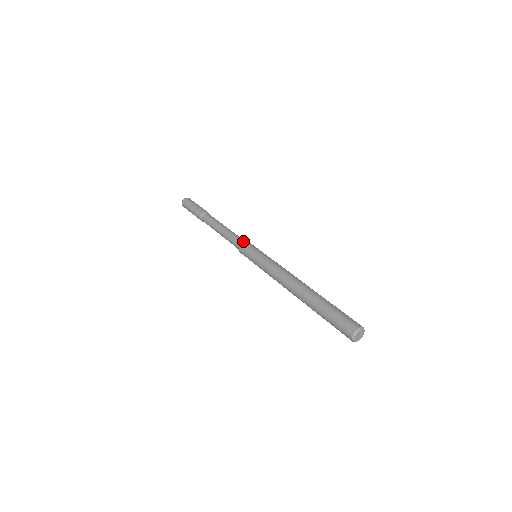
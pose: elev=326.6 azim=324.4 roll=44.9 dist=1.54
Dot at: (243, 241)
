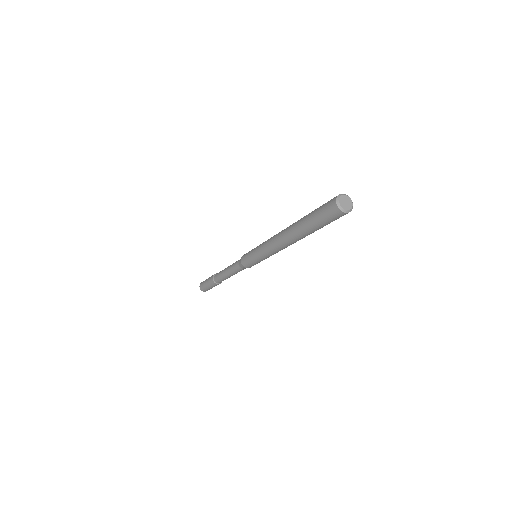
Dot at: occluded
